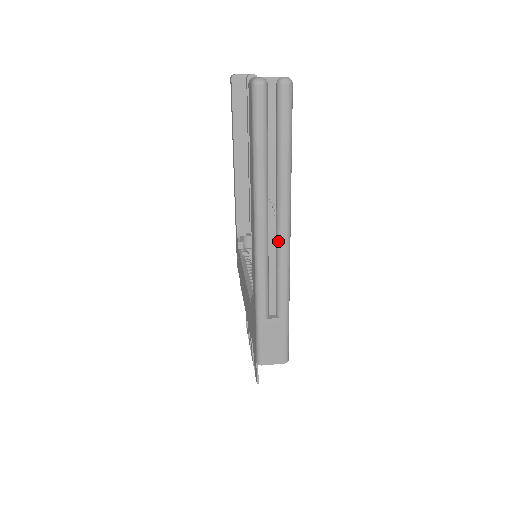
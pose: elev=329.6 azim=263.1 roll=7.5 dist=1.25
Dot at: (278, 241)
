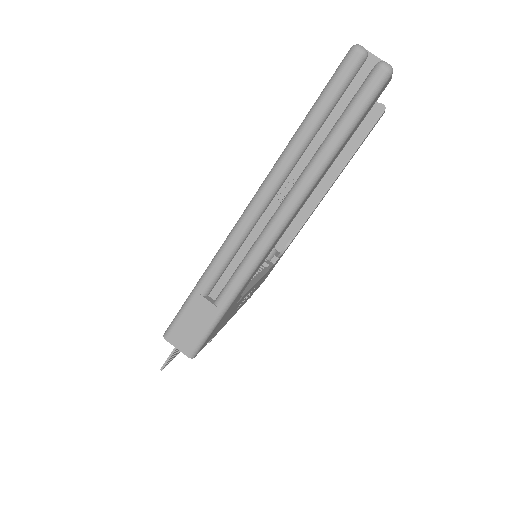
Dot at: (267, 225)
